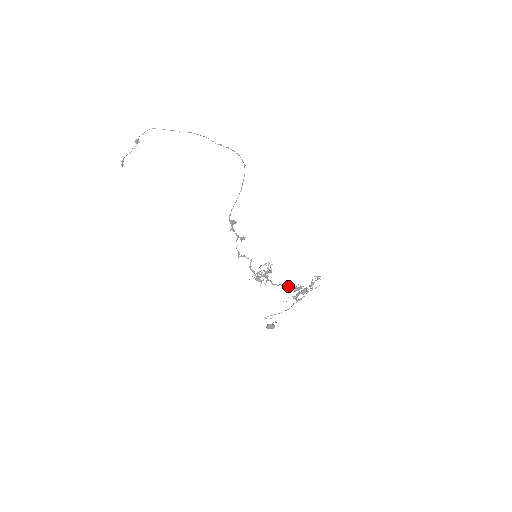
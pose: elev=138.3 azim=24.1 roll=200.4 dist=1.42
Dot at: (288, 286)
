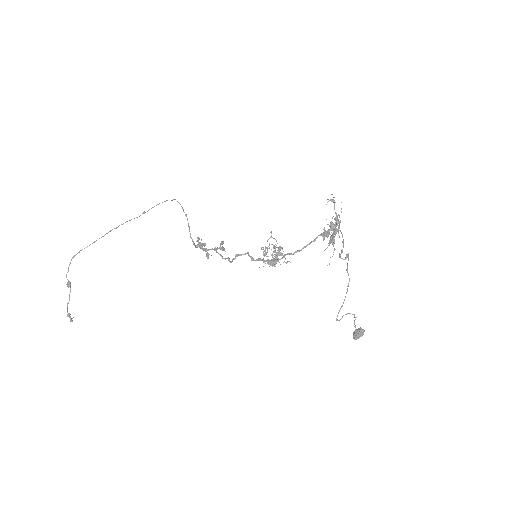
Dot at: (312, 241)
